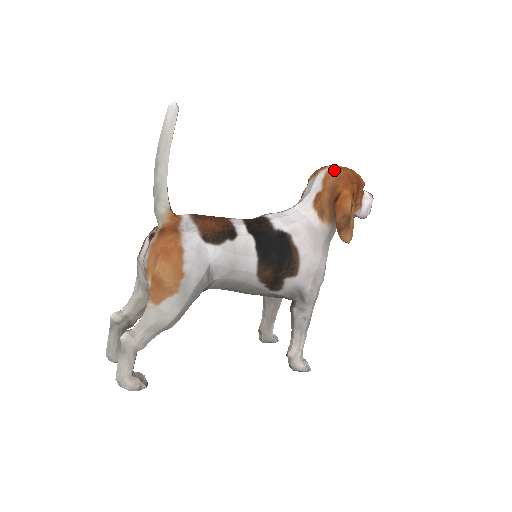
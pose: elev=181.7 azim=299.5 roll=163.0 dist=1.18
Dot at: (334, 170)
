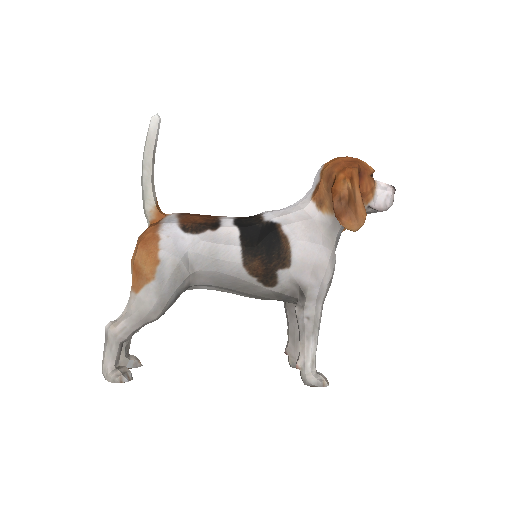
Dot at: (332, 160)
